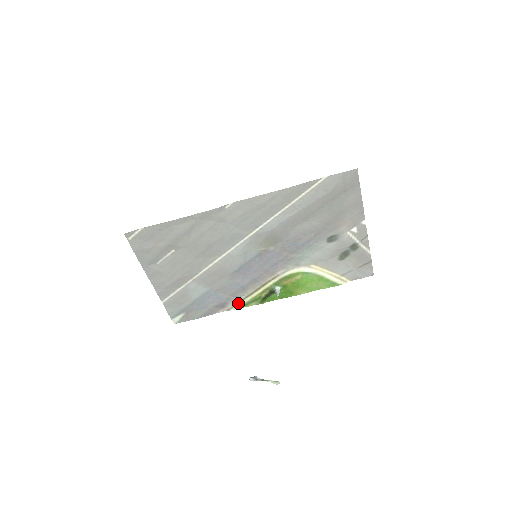
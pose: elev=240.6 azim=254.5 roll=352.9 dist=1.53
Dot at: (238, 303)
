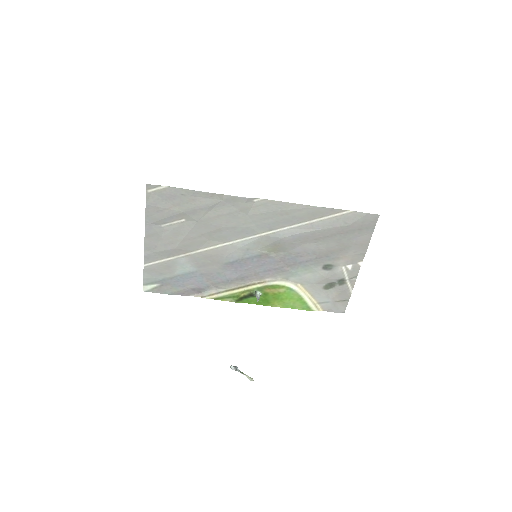
Dot at: (215, 294)
